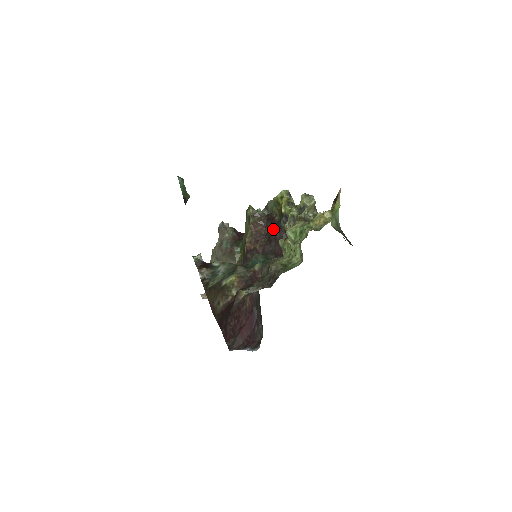
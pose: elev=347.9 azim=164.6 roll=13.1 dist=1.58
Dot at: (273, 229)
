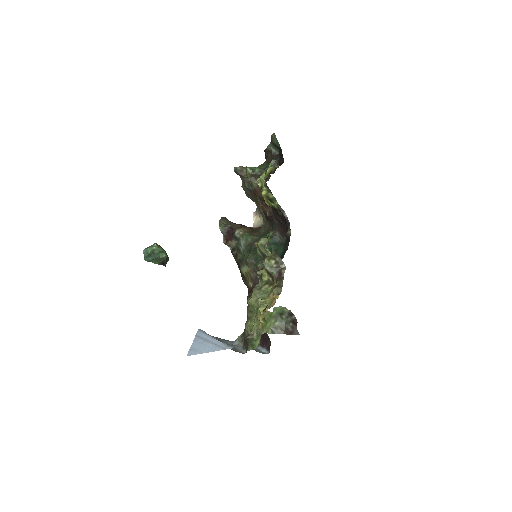
Dot at: occluded
